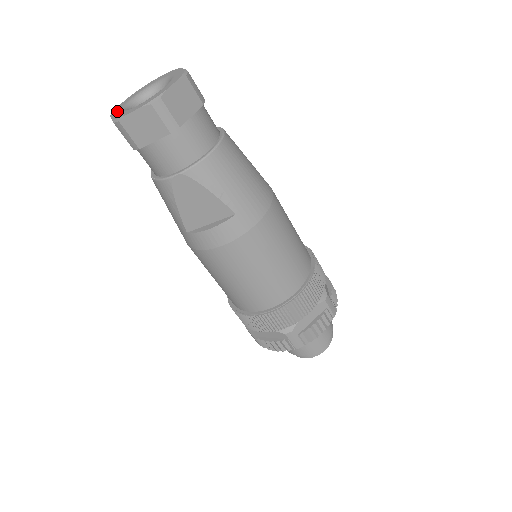
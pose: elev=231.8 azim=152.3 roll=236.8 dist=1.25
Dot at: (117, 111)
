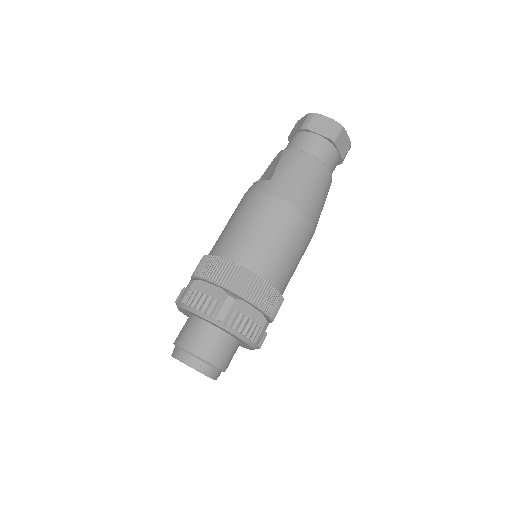
Dot at: occluded
